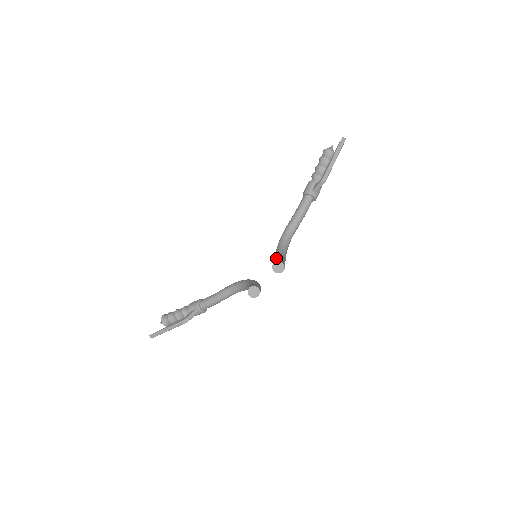
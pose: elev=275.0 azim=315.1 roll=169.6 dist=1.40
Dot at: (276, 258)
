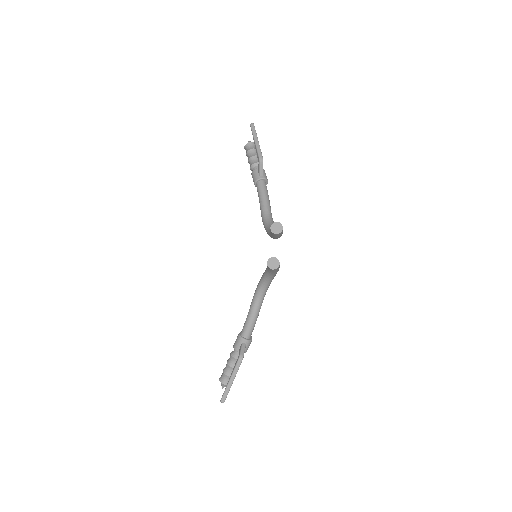
Dot at: occluded
